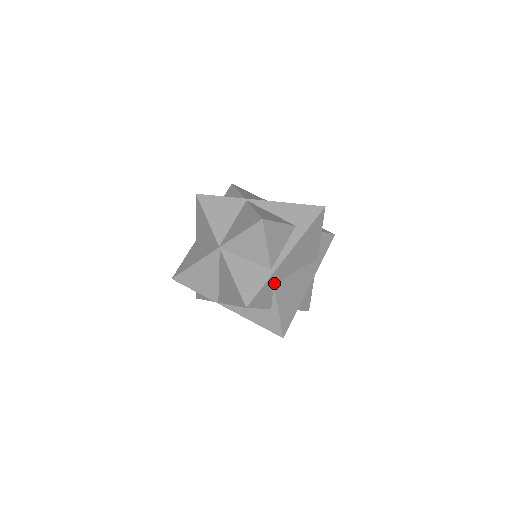
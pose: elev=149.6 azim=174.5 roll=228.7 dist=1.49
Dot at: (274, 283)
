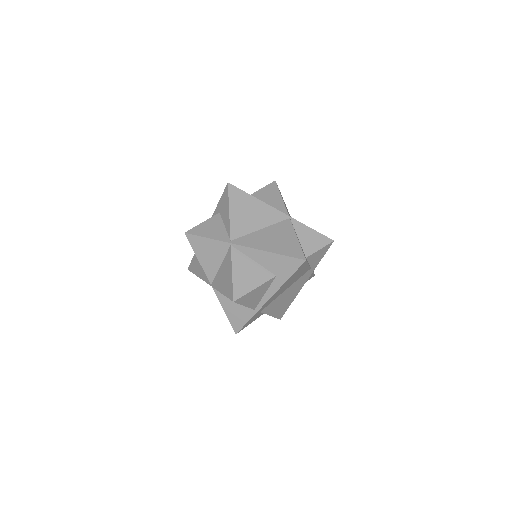
Dot at: (260, 311)
